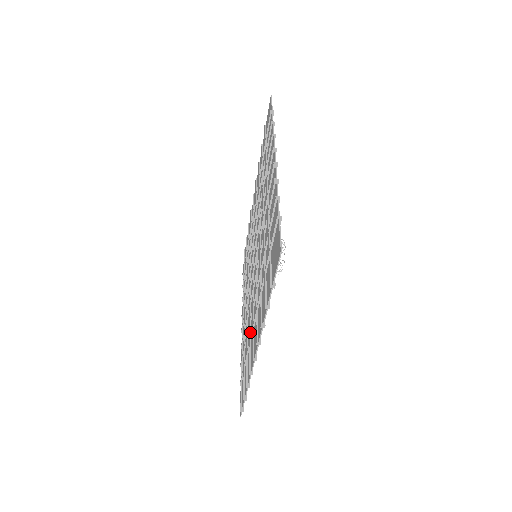
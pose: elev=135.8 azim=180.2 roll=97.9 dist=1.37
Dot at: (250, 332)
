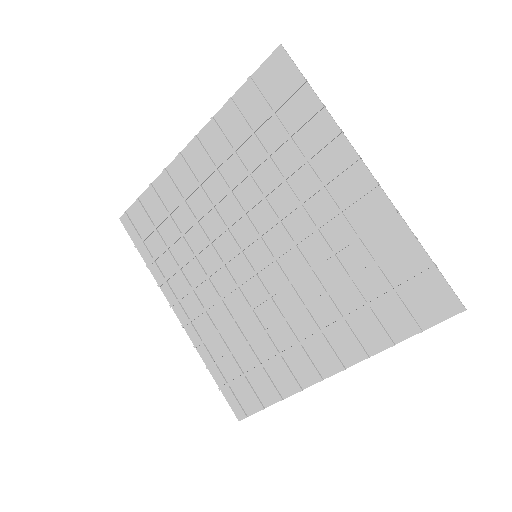
Dot at: (275, 345)
